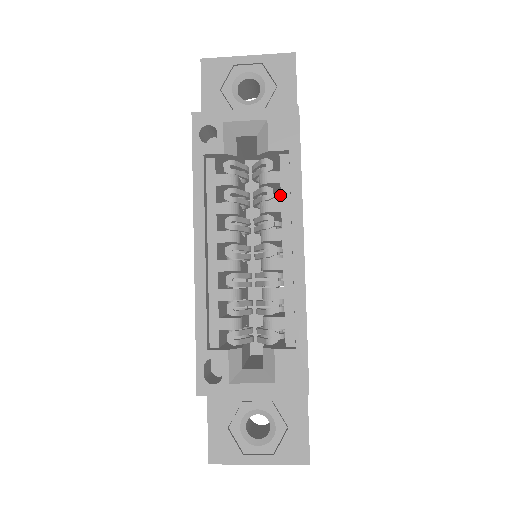
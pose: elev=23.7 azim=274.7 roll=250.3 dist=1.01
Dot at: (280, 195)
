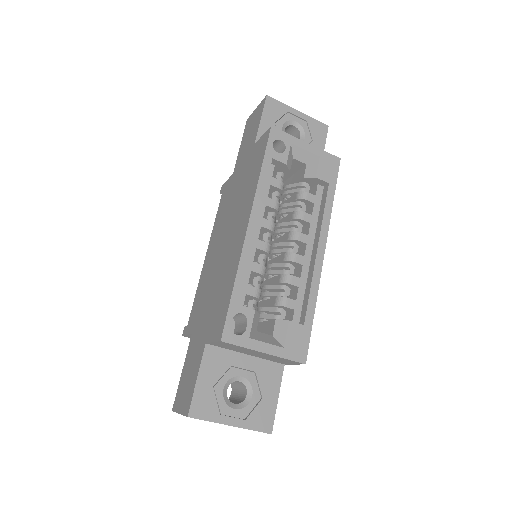
Dot at: occluded
